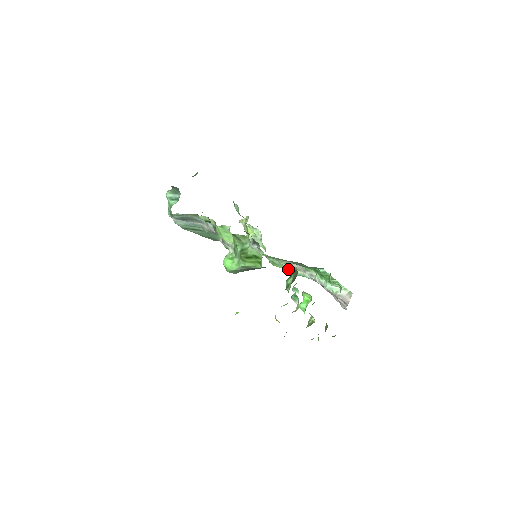
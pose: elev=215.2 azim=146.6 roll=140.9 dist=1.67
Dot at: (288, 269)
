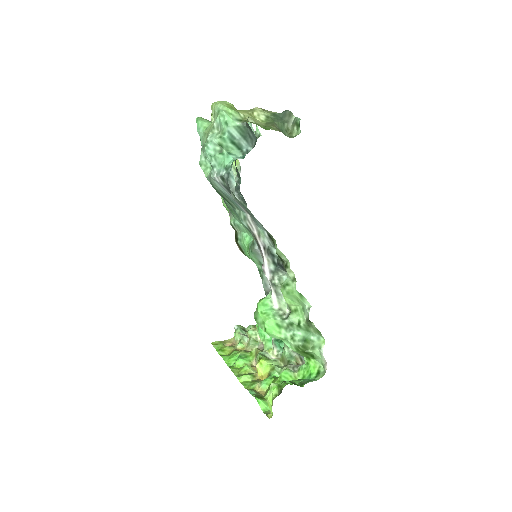
Dot at: occluded
